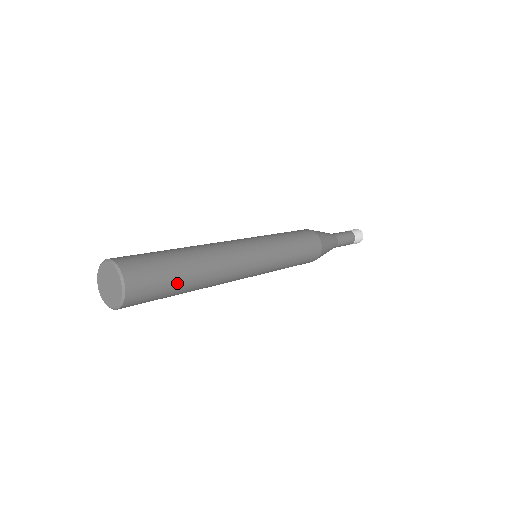
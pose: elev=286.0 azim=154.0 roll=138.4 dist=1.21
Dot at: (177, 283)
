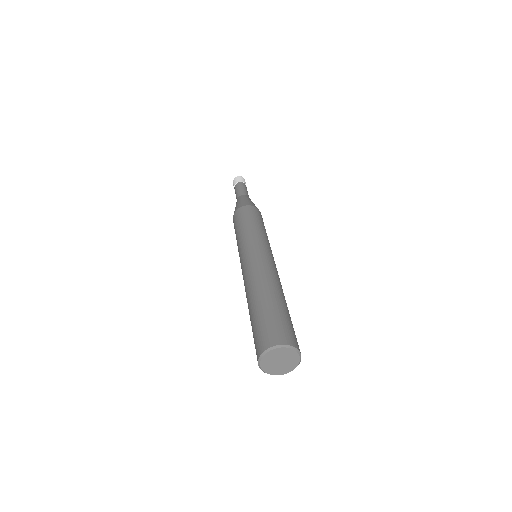
Dot at: occluded
